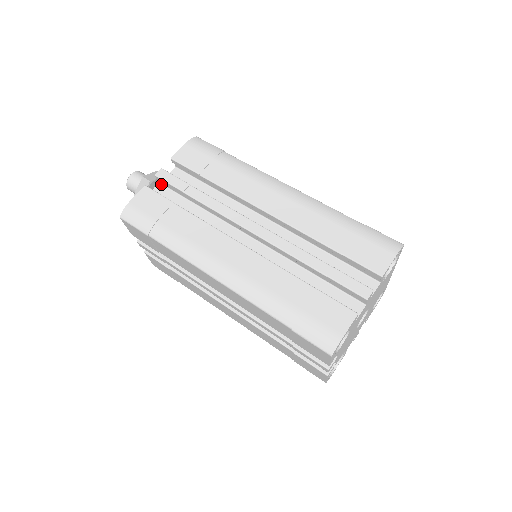
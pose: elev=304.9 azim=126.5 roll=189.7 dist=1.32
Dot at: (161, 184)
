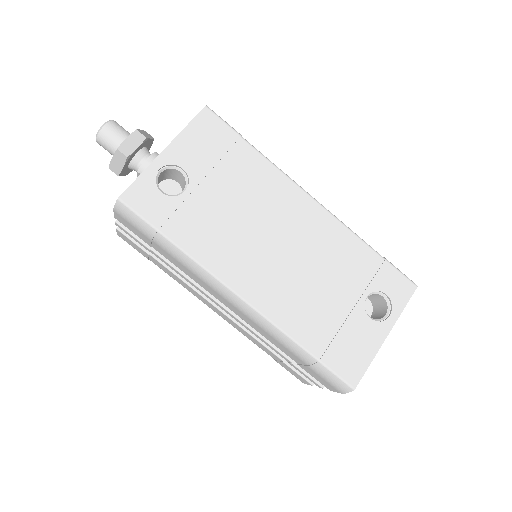
Dot at: occluded
